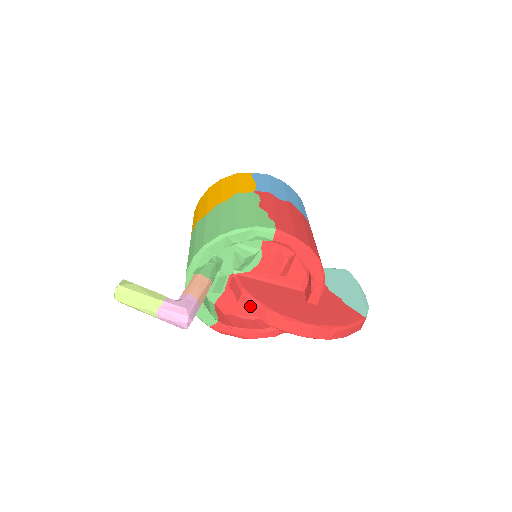
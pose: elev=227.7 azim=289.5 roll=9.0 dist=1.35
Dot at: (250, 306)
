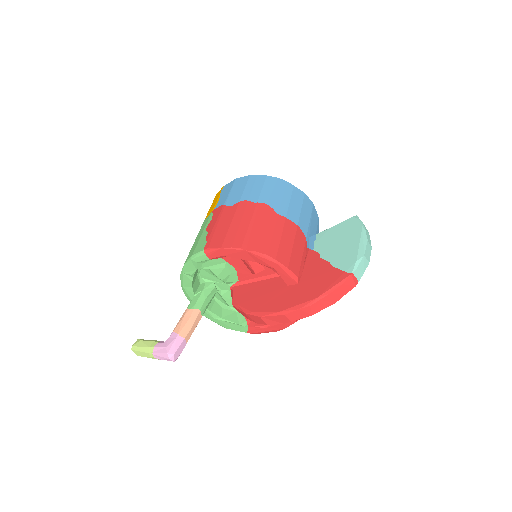
Dot at: (241, 313)
